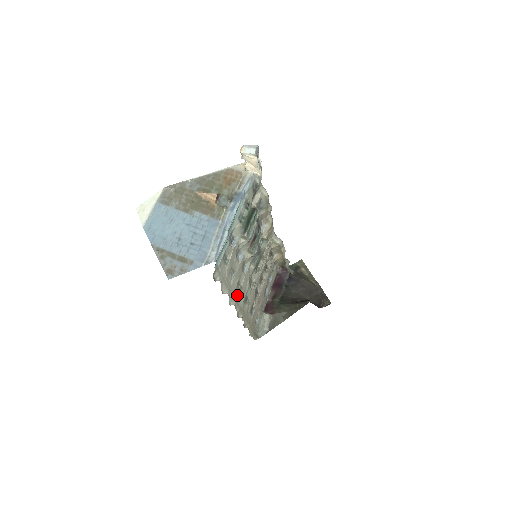
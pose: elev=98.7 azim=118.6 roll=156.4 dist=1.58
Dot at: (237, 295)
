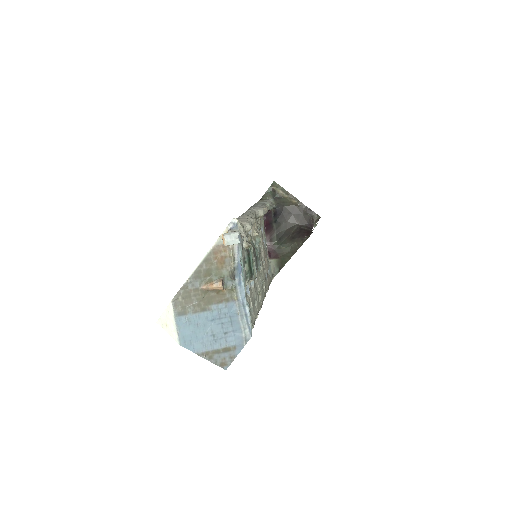
Dot at: (260, 301)
